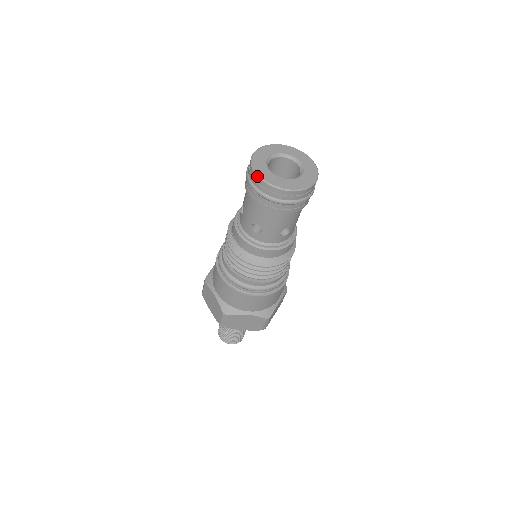
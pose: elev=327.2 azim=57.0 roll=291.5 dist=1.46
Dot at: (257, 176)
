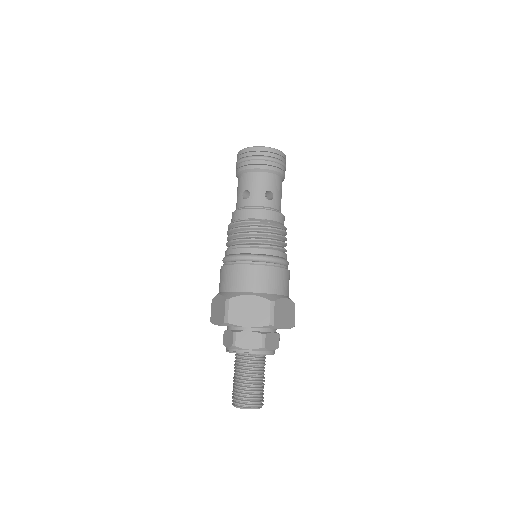
Dot at: (262, 147)
